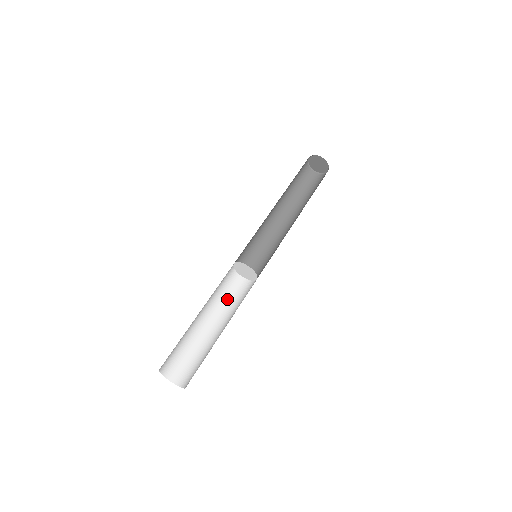
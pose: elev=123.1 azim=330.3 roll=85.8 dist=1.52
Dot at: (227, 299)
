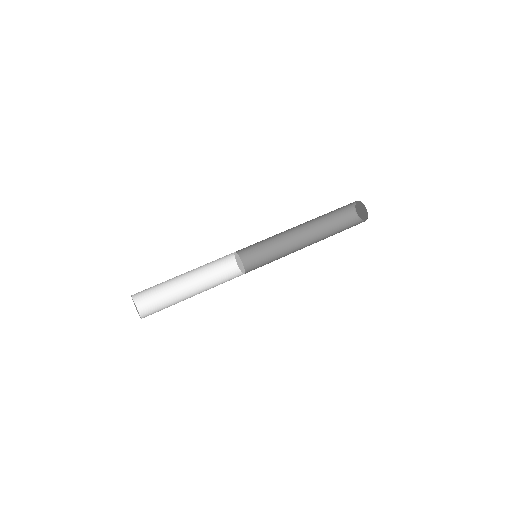
Dot at: (213, 271)
